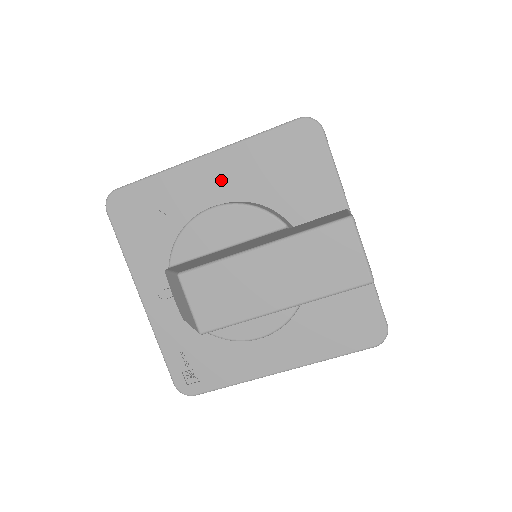
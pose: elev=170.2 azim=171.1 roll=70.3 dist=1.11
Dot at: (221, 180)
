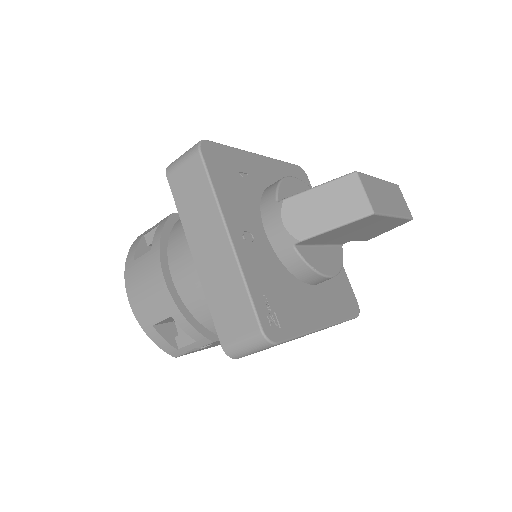
Dot at: (270, 174)
